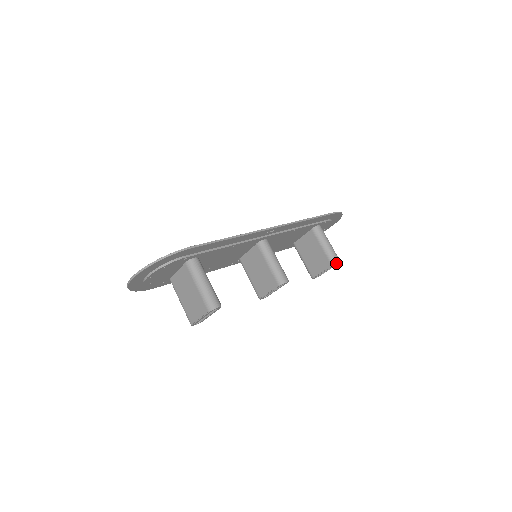
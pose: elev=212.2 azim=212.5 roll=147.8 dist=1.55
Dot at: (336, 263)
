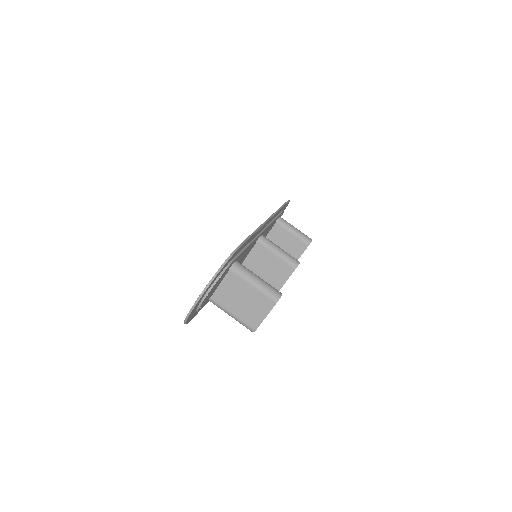
Dot at: occluded
